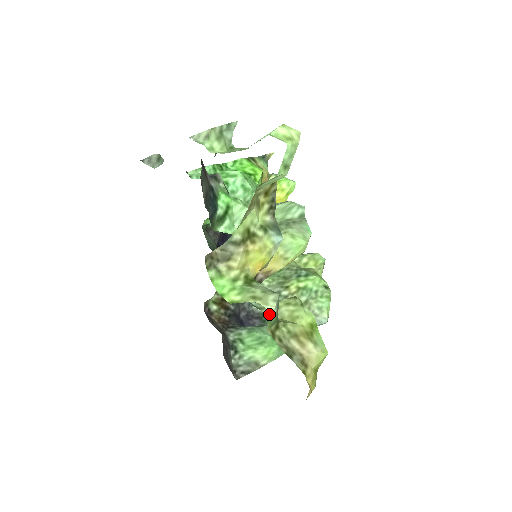
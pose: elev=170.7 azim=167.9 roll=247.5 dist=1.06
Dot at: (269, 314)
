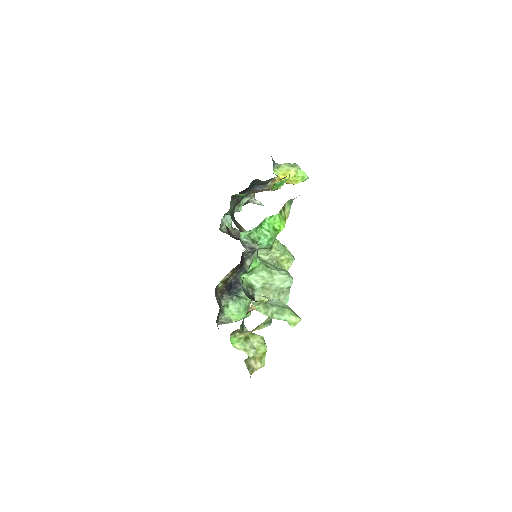
Dot at: occluded
